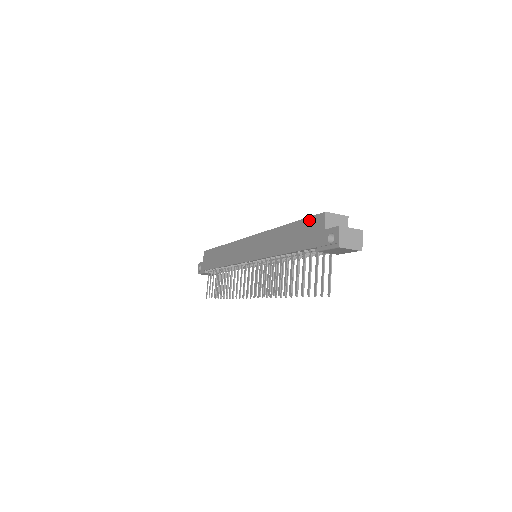
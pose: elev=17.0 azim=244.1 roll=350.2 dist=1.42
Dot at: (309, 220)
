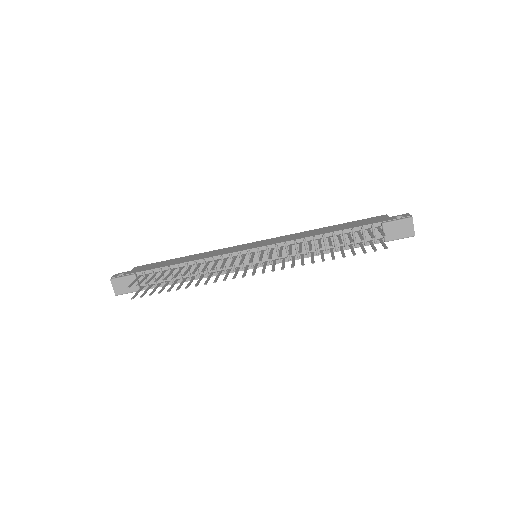
Dot at: (366, 219)
